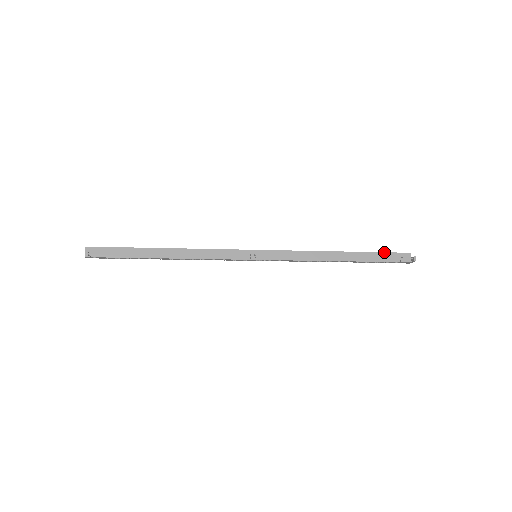
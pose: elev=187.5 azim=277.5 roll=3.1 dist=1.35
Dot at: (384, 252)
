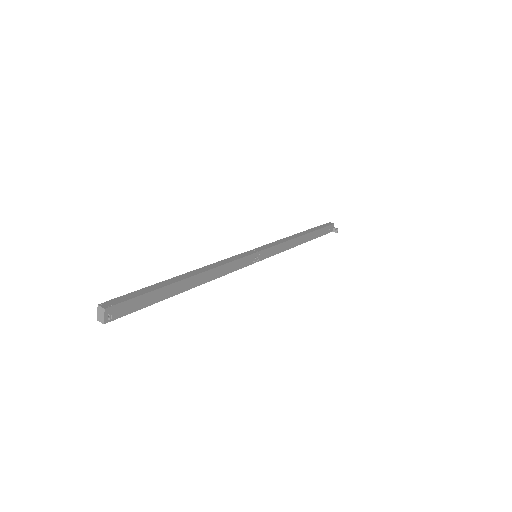
Dot at: (324, 227)
